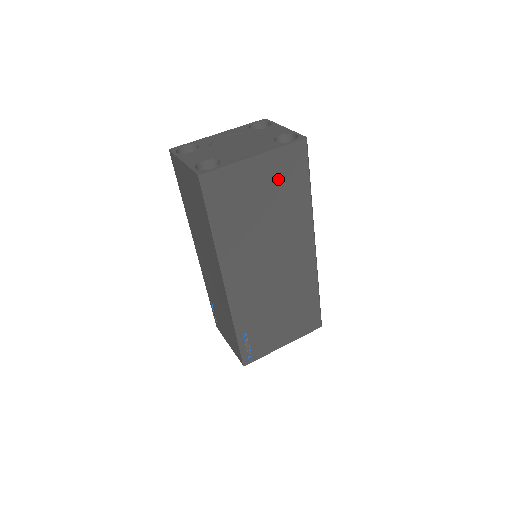
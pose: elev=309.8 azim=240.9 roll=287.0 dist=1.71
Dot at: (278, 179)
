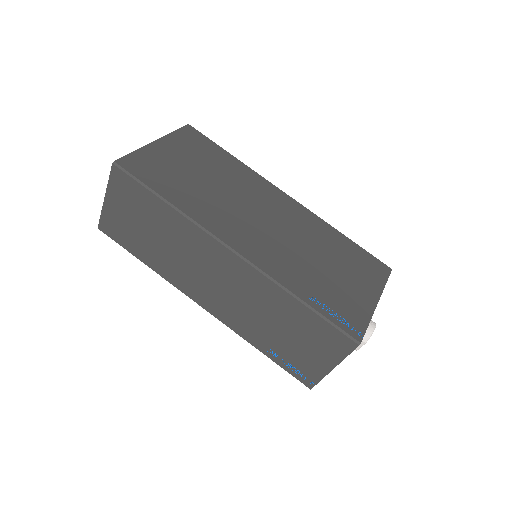
Dot at: (193, 153)
